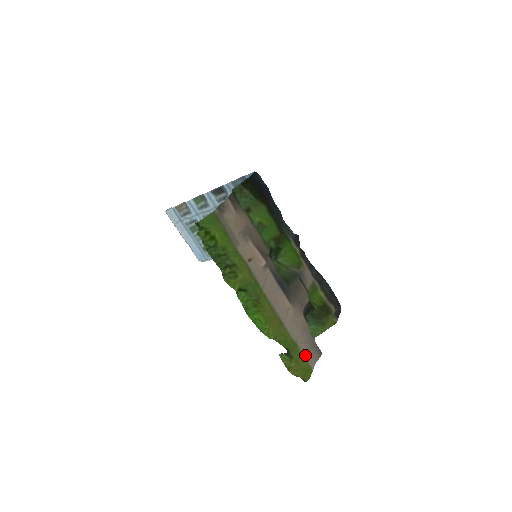
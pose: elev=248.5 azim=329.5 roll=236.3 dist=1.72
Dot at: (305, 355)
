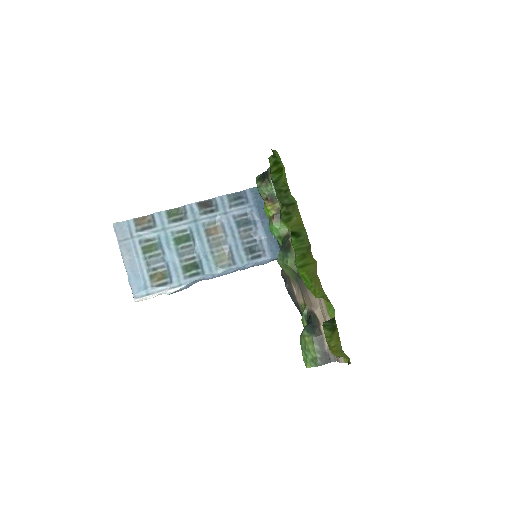
Dot at: occluded
